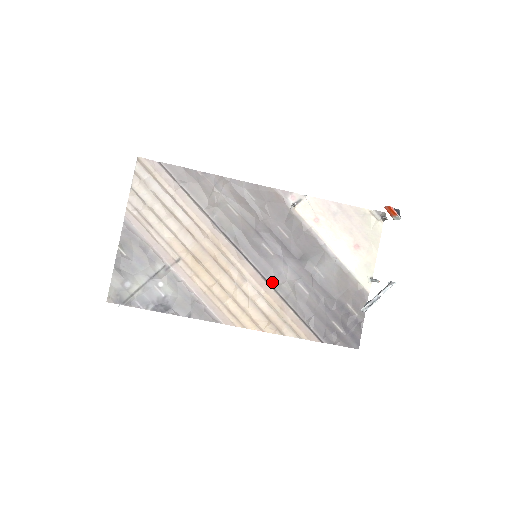
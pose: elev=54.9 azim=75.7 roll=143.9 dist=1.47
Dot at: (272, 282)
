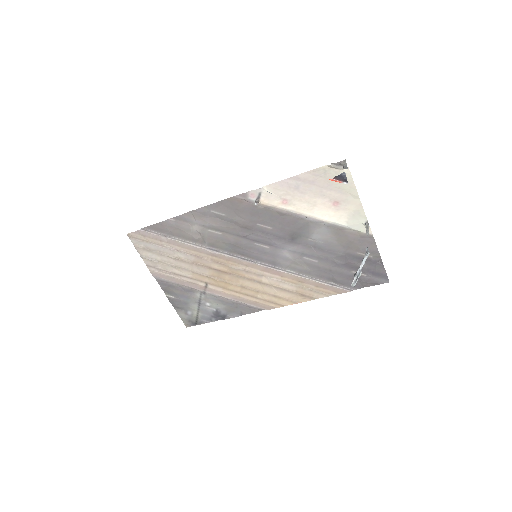
Dot at: (282, 267)
